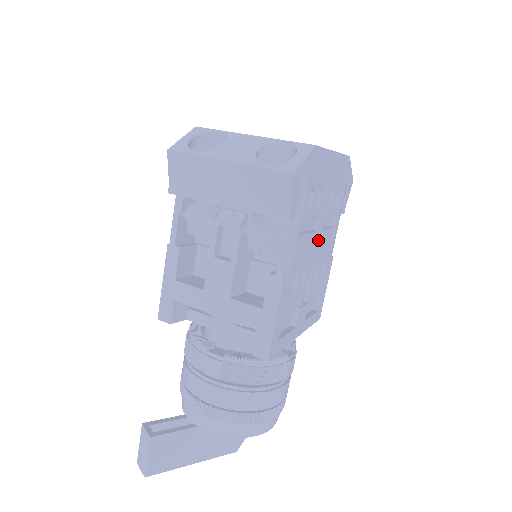
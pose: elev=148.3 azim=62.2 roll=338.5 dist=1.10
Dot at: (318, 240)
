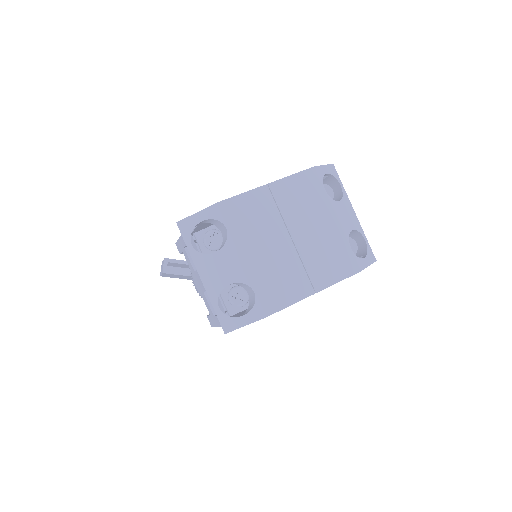
Dot at: occluded
